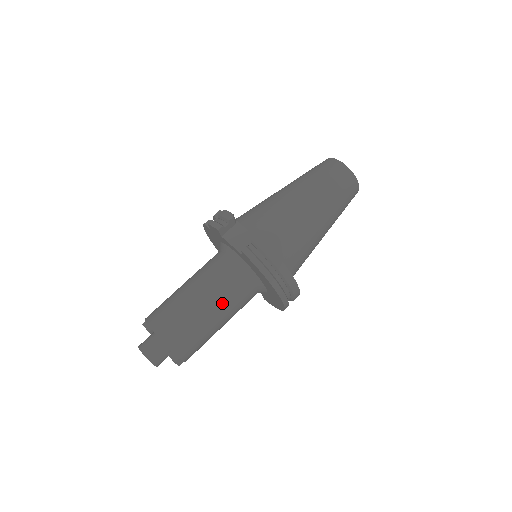
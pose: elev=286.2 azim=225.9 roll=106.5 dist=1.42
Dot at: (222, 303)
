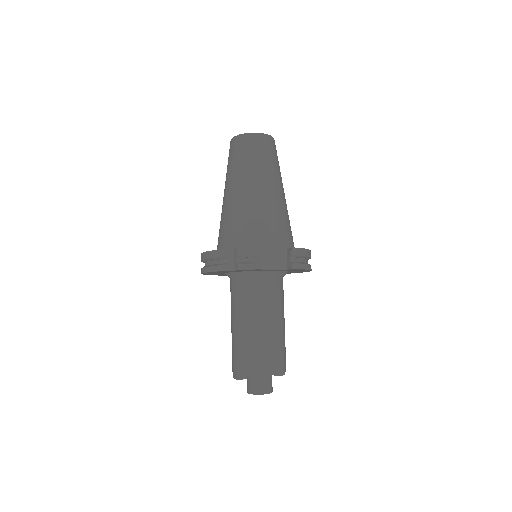
Dot at: (283, 311)
